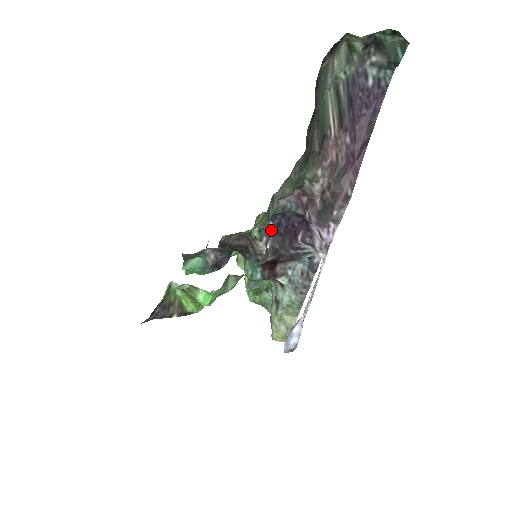
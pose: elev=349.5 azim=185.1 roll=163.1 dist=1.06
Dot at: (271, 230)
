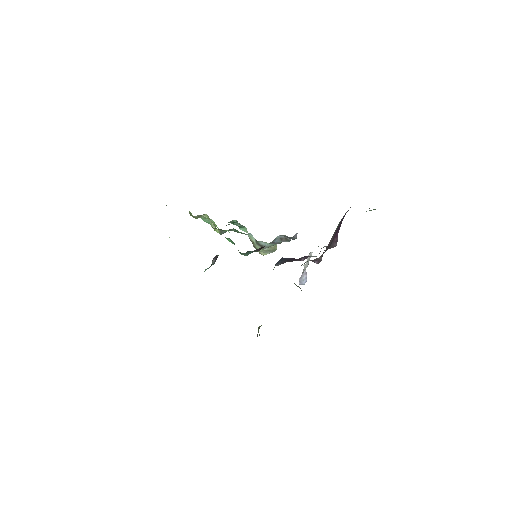
Dot at: (278, 261)
